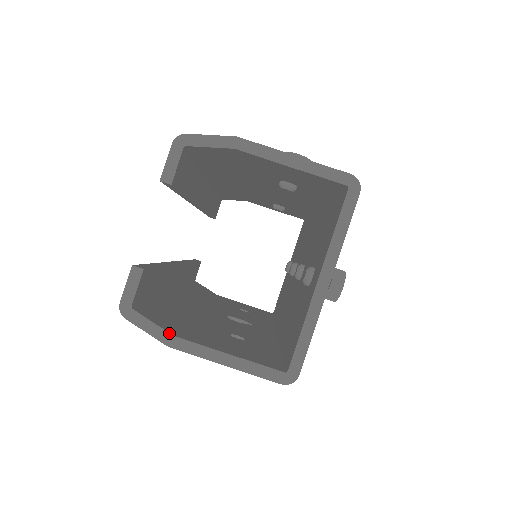
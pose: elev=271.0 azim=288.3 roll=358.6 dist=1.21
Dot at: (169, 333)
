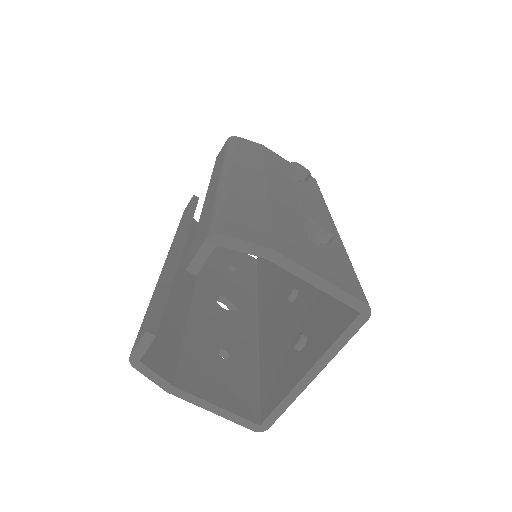
Dot at: (170, 384)
